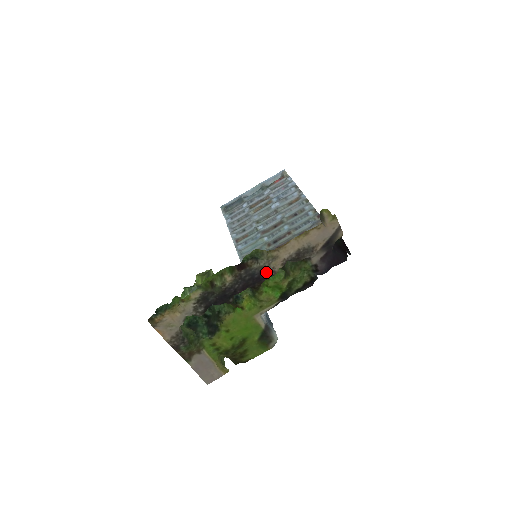
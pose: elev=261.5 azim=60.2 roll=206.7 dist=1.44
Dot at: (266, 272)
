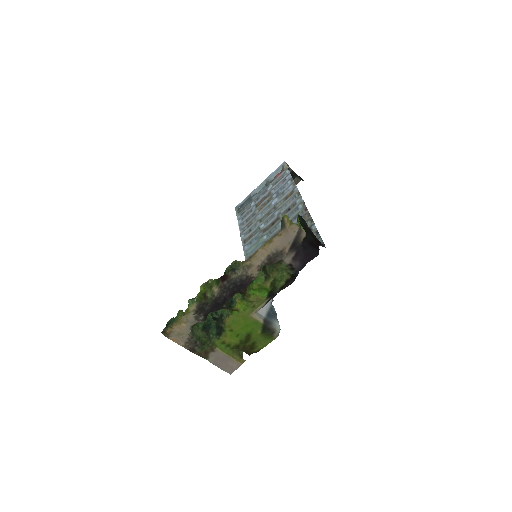
Dot at: (246, 279)
